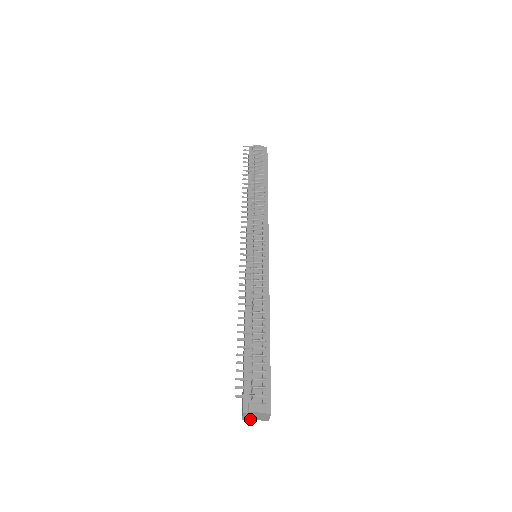
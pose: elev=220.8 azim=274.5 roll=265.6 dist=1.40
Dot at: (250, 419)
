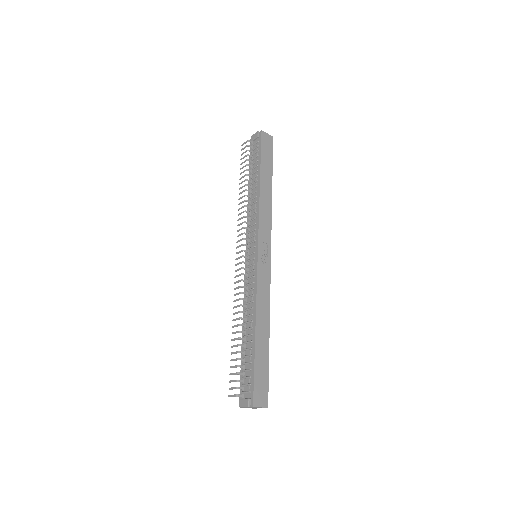
Dot at: (256, 408)
